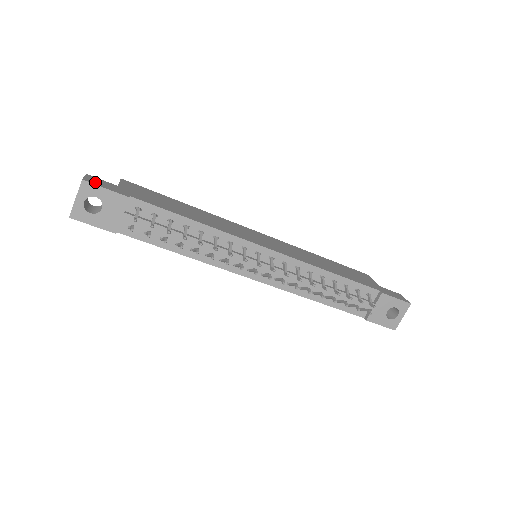
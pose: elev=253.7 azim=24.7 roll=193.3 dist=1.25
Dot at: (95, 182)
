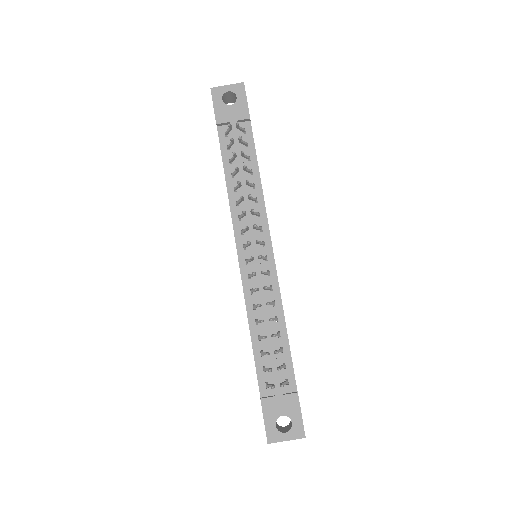
Dot at: occluded
